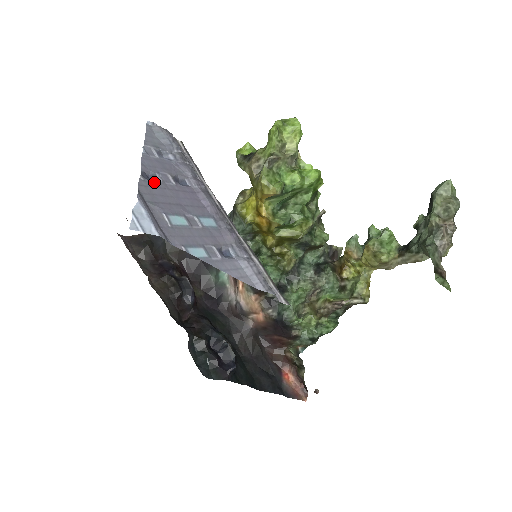
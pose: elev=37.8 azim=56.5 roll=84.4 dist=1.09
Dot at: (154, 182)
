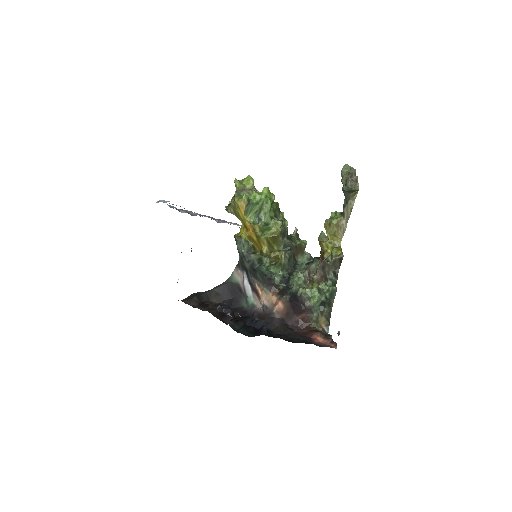
Dot at: occluded
